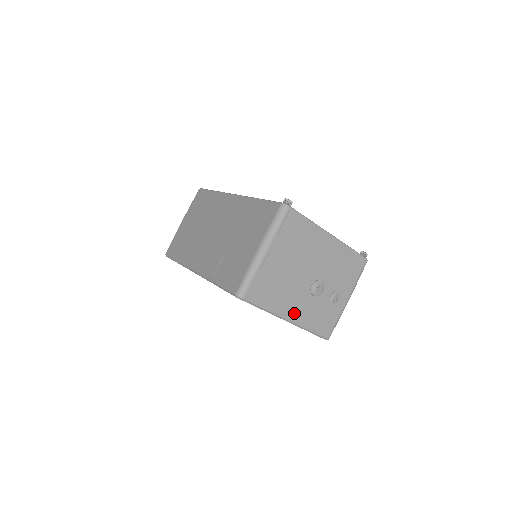
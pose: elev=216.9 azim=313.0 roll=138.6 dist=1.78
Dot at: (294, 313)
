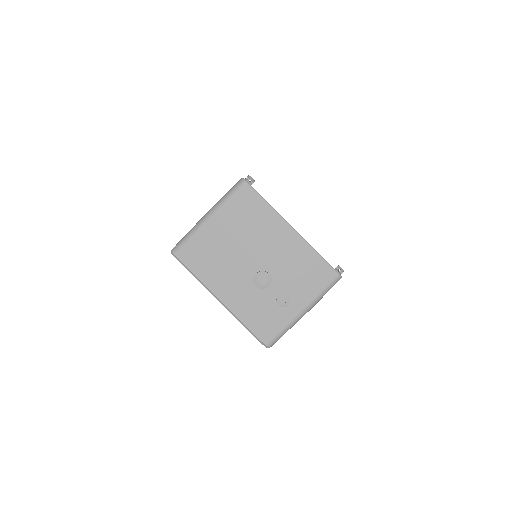
Dot at: (229, 295)
